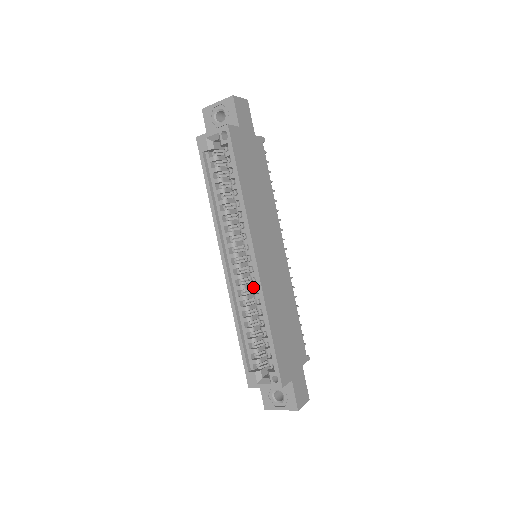
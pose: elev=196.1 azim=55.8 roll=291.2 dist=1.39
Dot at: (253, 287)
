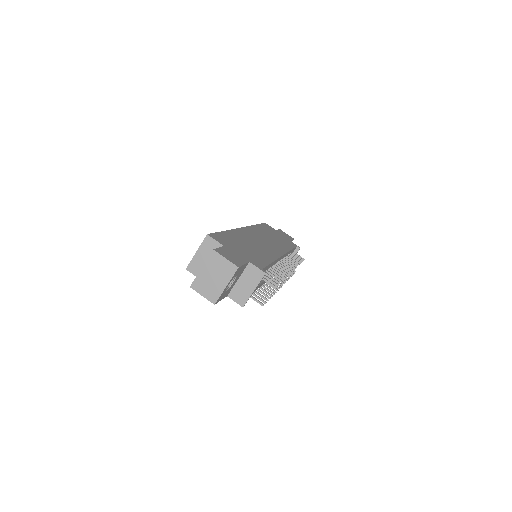
Dot at: occluded
